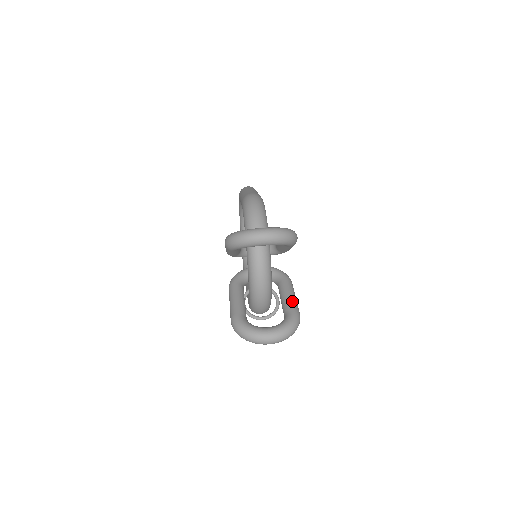
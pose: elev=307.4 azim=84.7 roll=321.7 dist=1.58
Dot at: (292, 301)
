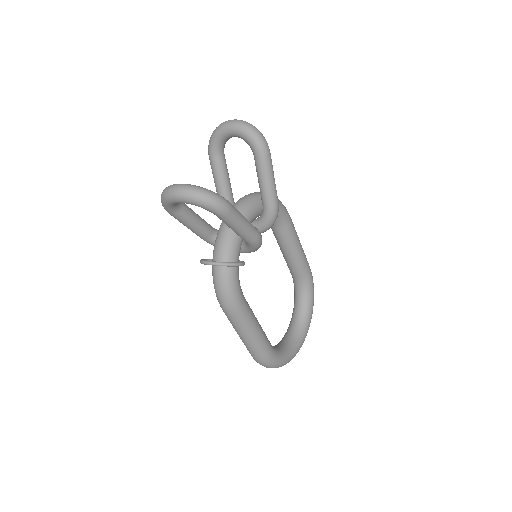
Dot at: occluded
